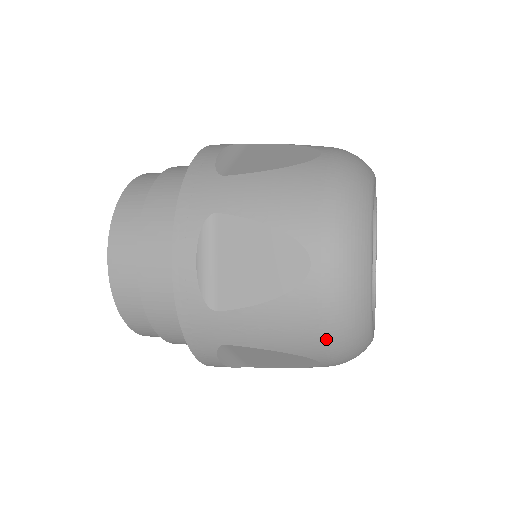
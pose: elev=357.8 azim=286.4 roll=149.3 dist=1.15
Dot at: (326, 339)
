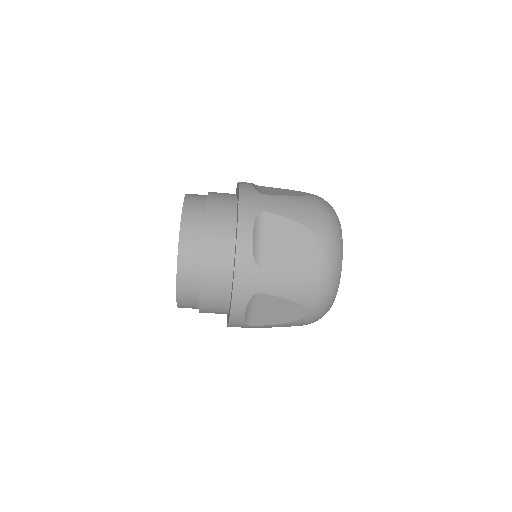
Dot at: (323, 218)
